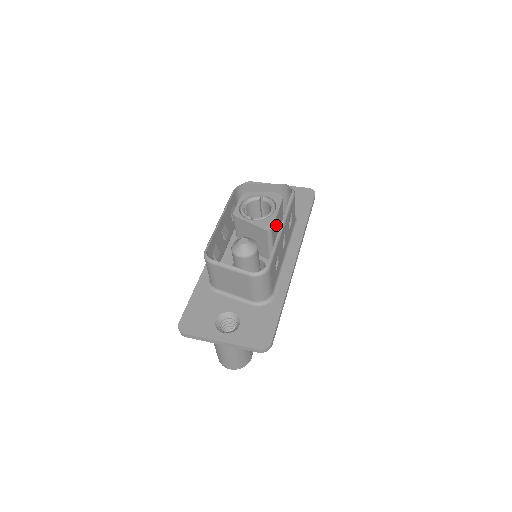
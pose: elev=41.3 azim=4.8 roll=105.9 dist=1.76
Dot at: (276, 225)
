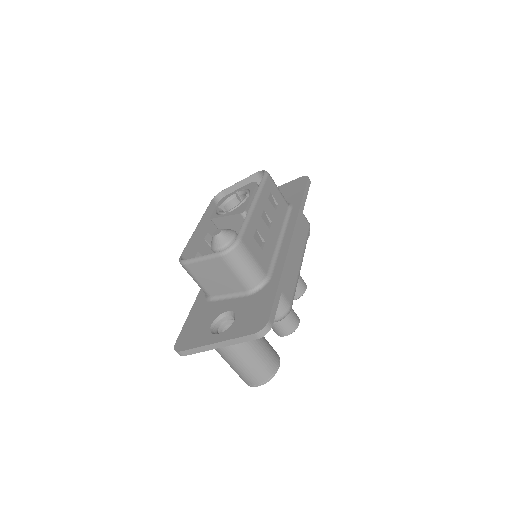
Dot at: occluded
